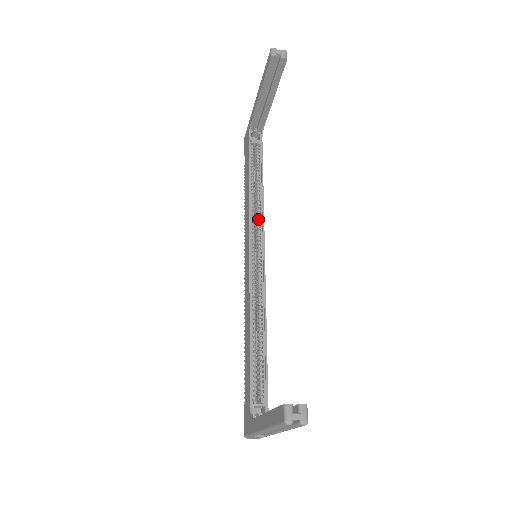
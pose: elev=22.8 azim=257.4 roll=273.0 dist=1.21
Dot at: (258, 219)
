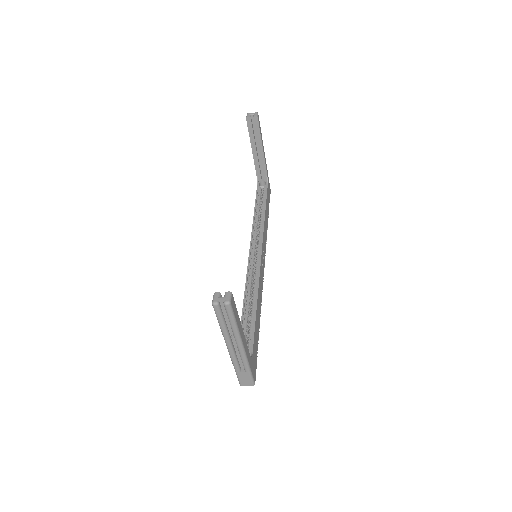
Dot at: (260, 233)
